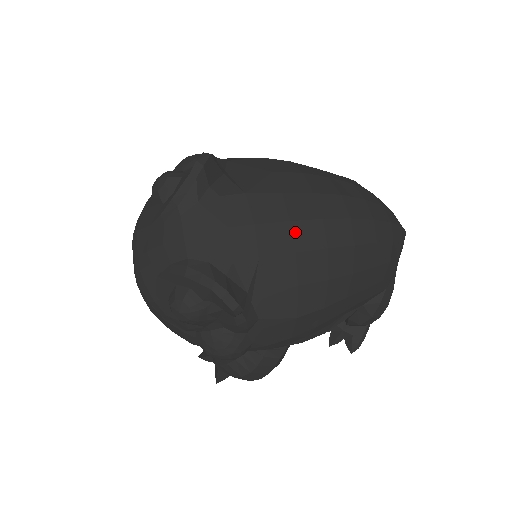
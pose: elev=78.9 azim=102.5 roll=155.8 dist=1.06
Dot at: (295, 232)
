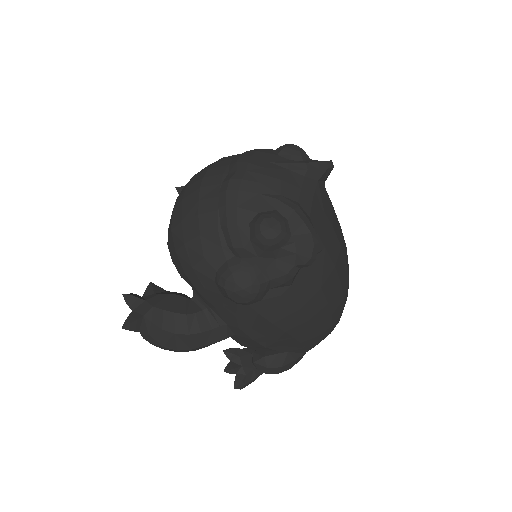
Dot at: (340, 255)
